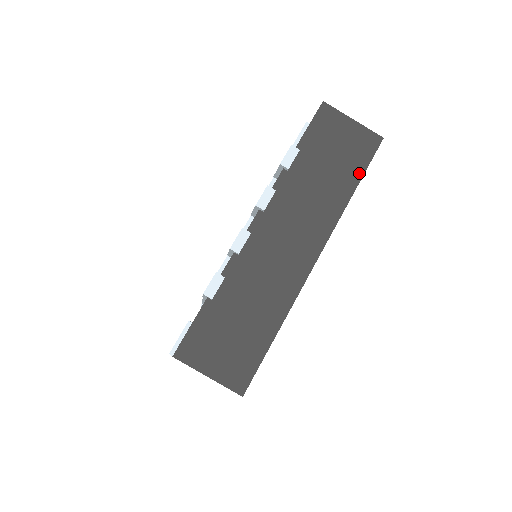
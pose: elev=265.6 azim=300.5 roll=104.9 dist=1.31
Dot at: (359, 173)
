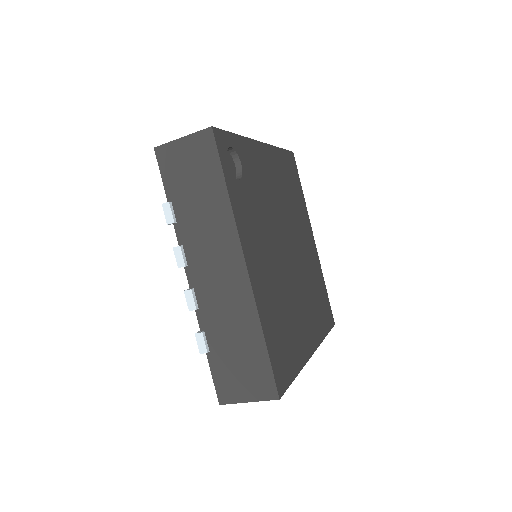
Dot at: (219, 173)
